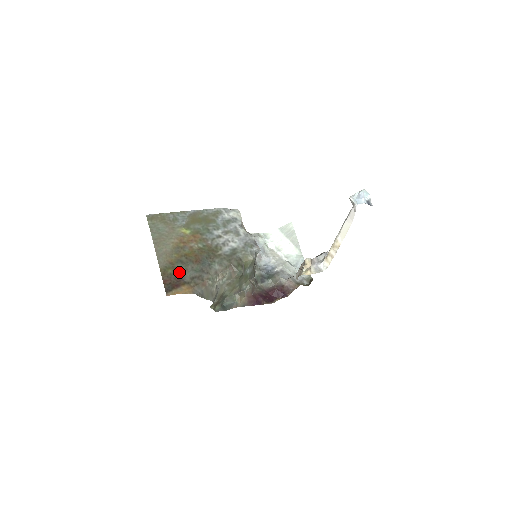
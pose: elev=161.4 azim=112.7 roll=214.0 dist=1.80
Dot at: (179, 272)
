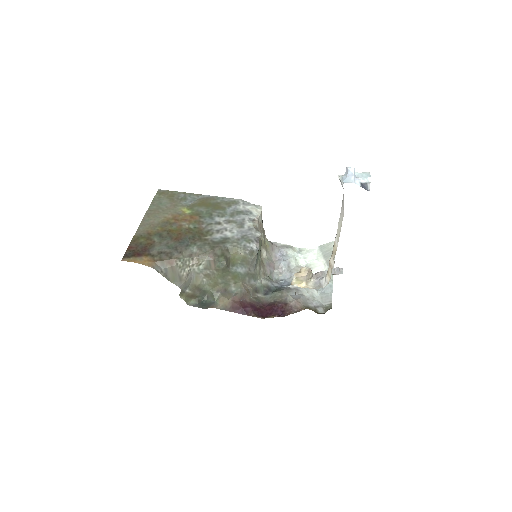
Dot at: (150, 243)
